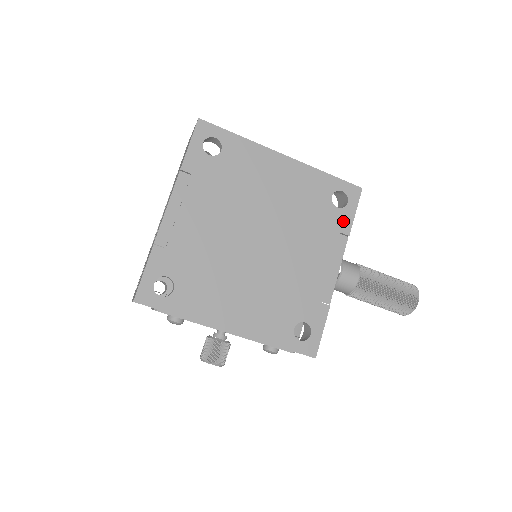
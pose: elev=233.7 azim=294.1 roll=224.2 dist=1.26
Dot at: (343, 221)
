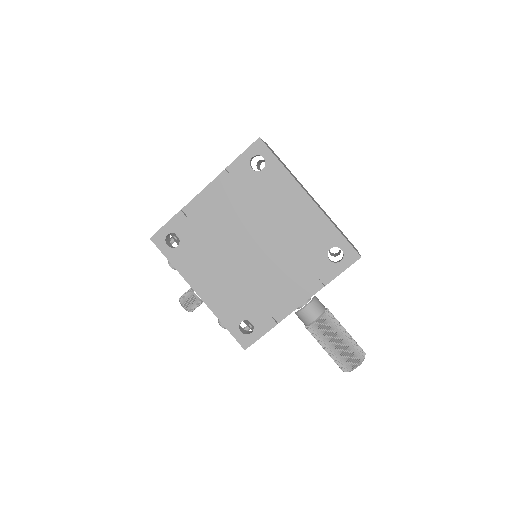
Dot at: (327, 272)
